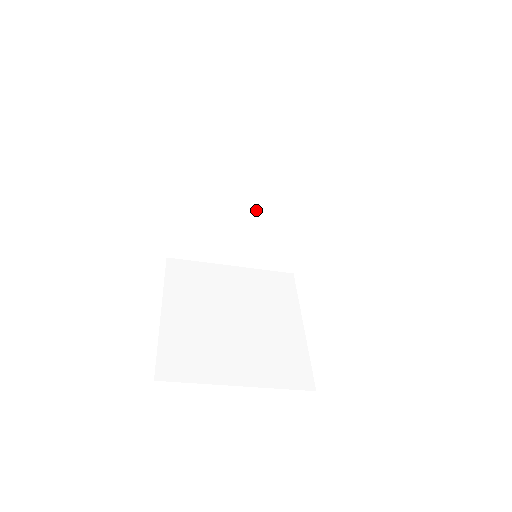
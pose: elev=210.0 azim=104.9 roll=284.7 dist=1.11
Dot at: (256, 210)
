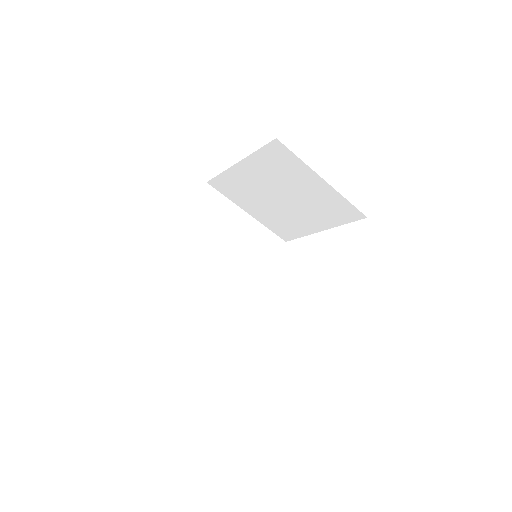
Dot at: (227, 271)
